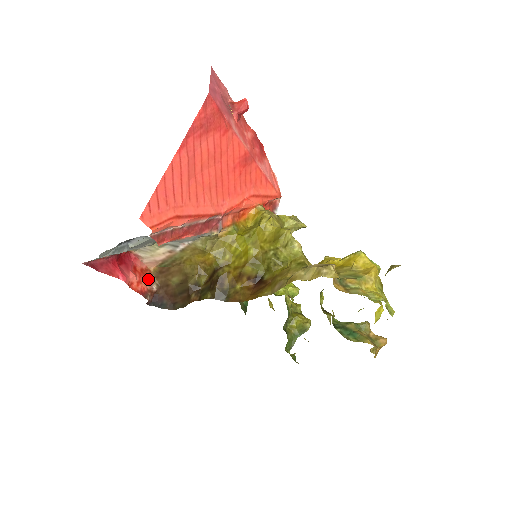
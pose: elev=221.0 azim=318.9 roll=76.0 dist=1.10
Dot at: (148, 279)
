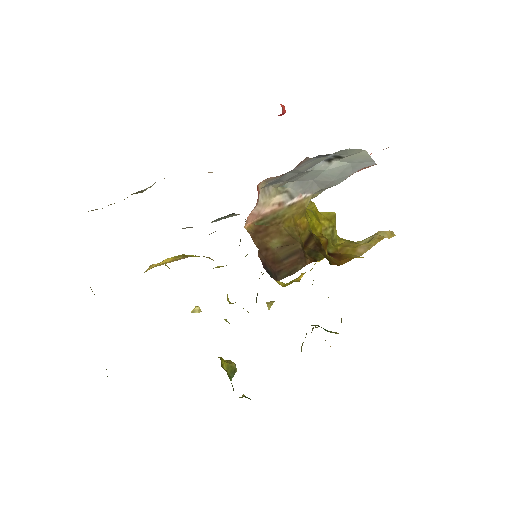
Dot at: occluded
